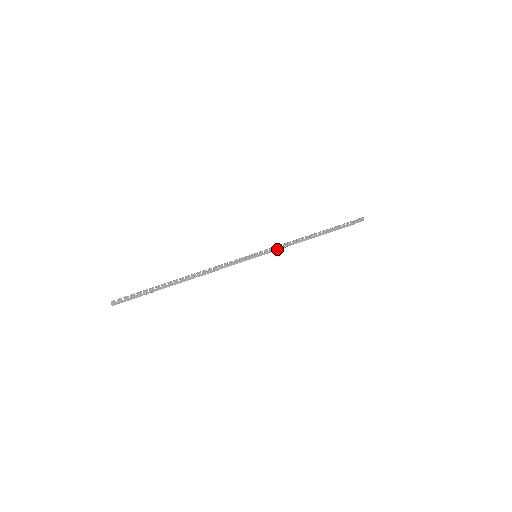
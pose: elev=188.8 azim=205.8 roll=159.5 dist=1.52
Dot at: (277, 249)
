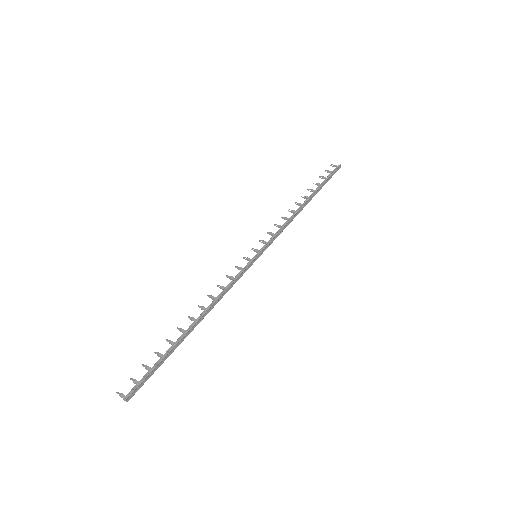
Dot at: occluded
